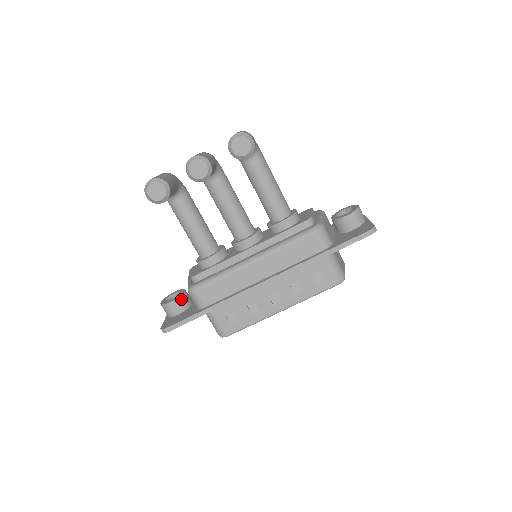
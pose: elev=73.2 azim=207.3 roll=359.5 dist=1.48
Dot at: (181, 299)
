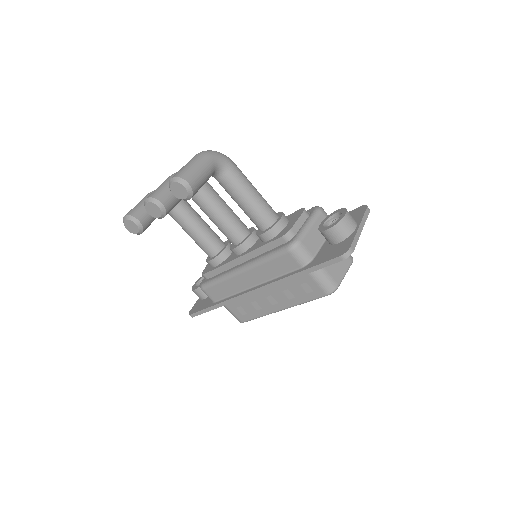
Dot at: occluded
